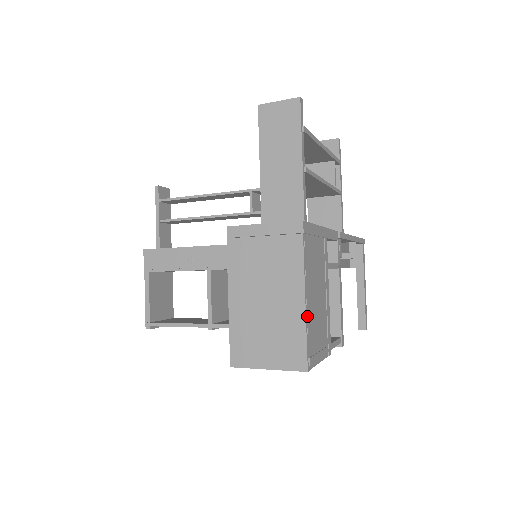
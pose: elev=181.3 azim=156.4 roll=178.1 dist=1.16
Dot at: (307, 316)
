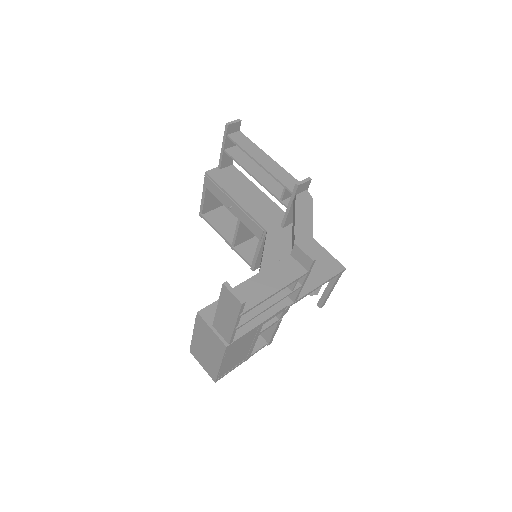
Dot at: (221, 369)
